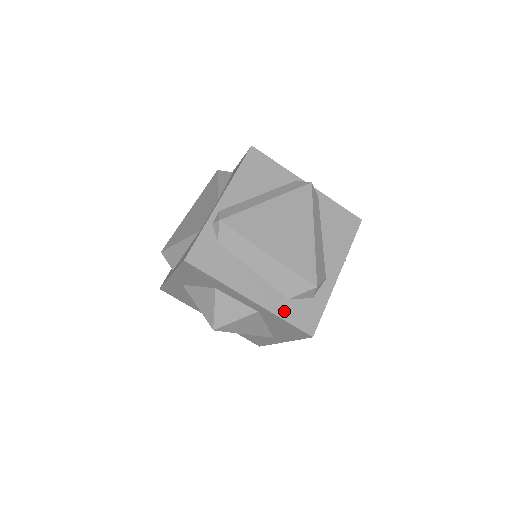
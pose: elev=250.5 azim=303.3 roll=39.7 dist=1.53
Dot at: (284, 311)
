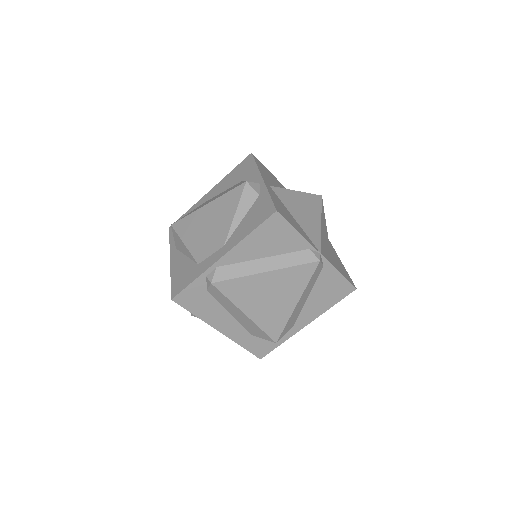
Dot at: (245, 342)
